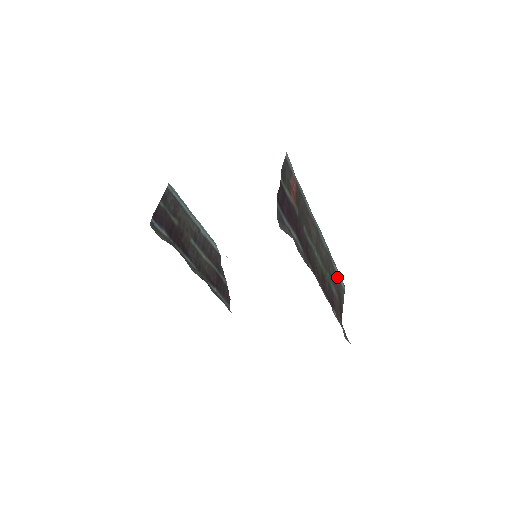
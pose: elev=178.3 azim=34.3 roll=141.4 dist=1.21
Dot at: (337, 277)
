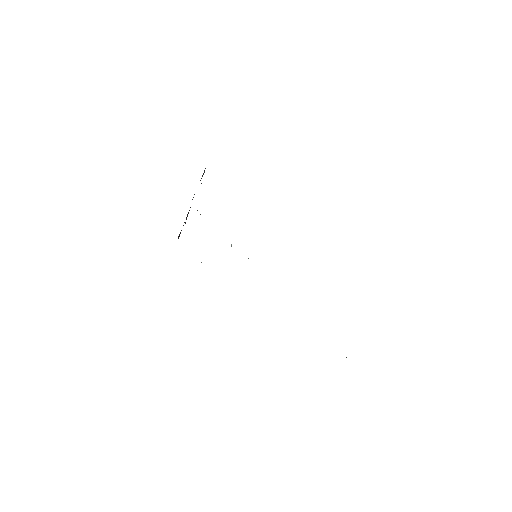
Dot at: occluded
